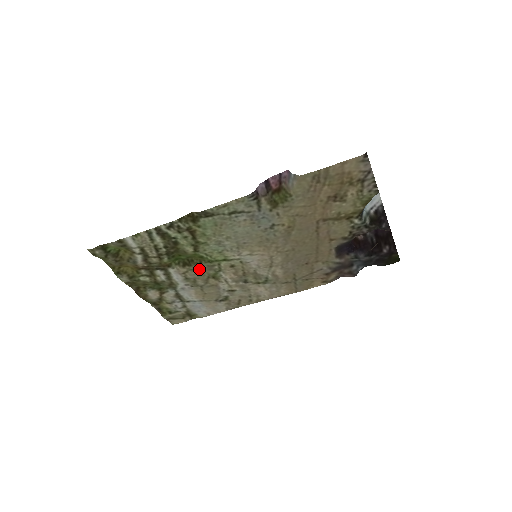
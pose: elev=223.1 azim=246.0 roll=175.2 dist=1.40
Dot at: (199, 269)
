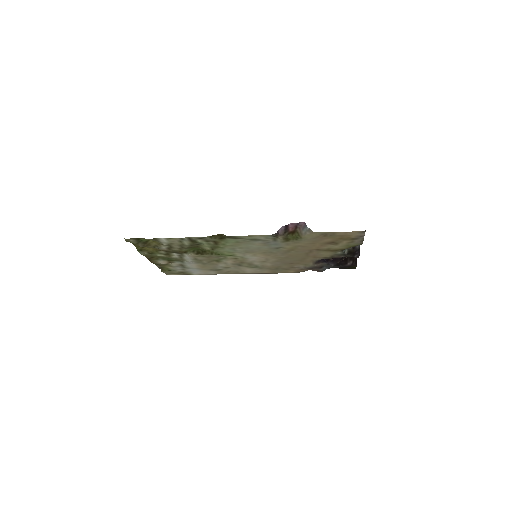
Dot at: (208, 256)
